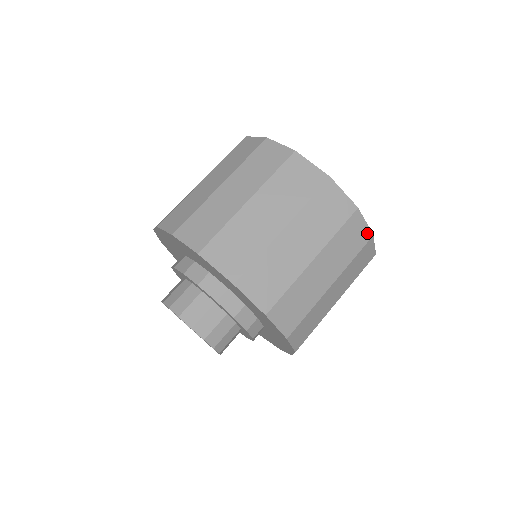
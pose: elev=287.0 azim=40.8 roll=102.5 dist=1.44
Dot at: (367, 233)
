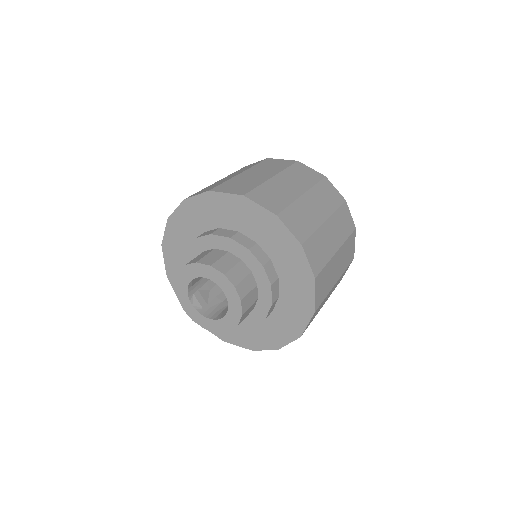
Dot at: (340, 197)
